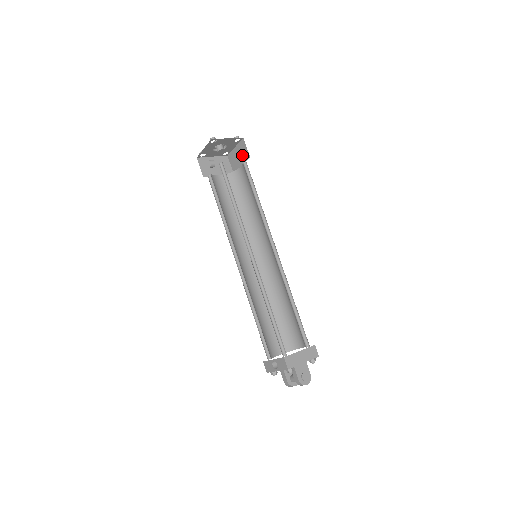
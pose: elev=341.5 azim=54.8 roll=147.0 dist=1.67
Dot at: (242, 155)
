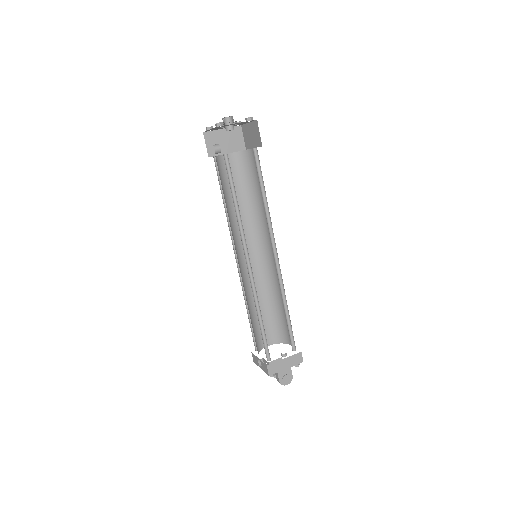
Dot at: (255, 137)
